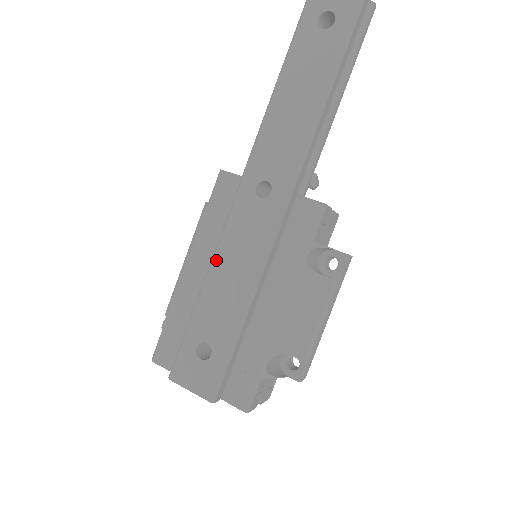
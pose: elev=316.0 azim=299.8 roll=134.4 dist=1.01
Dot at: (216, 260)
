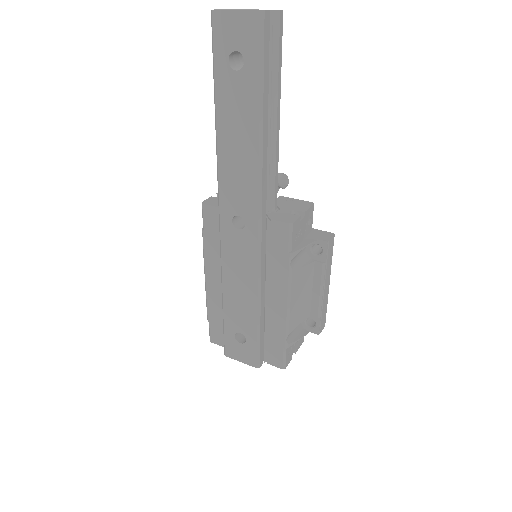
Dot at: (224, 278)
